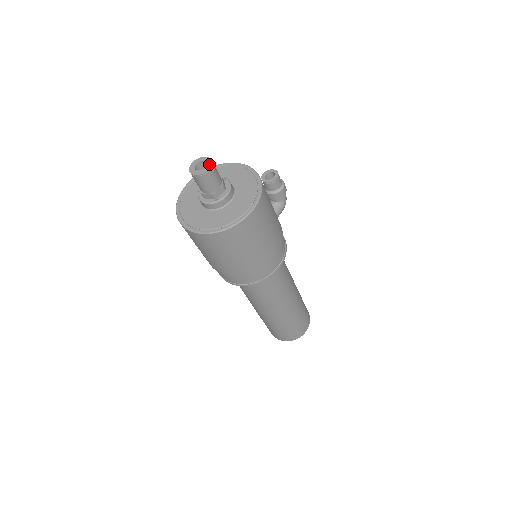
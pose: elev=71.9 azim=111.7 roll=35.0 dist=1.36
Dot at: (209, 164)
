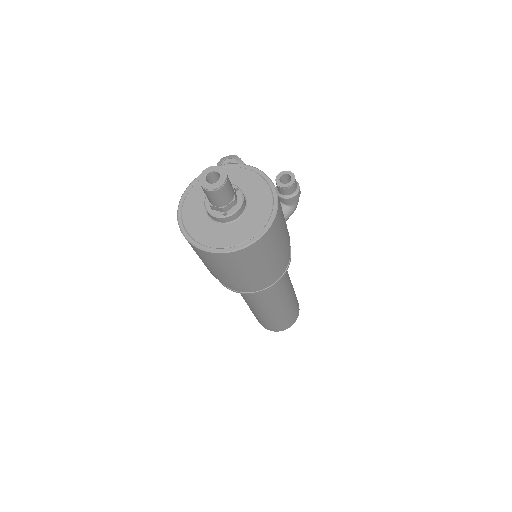
Dot at: (223, 178)
